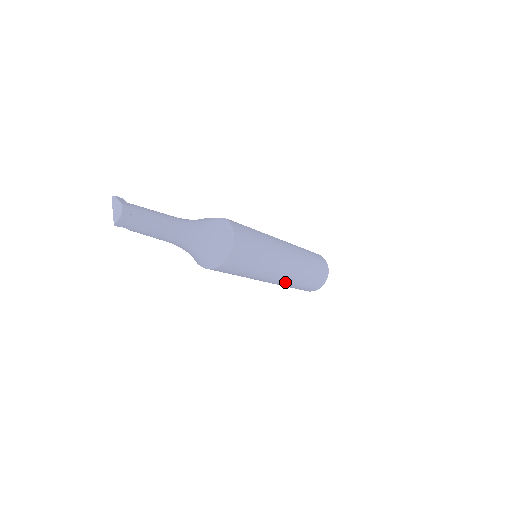
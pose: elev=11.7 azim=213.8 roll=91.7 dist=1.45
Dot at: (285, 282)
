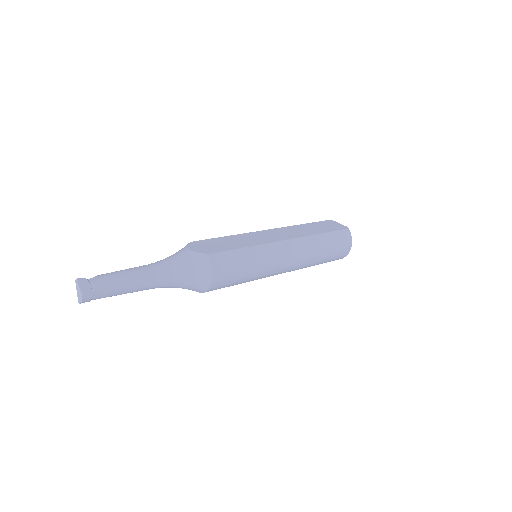
Dot at: occluded
